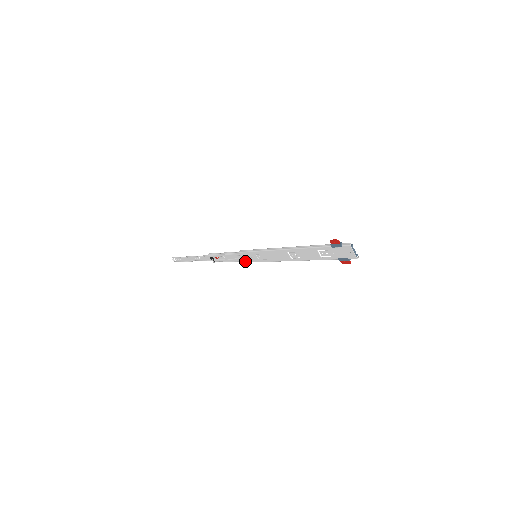
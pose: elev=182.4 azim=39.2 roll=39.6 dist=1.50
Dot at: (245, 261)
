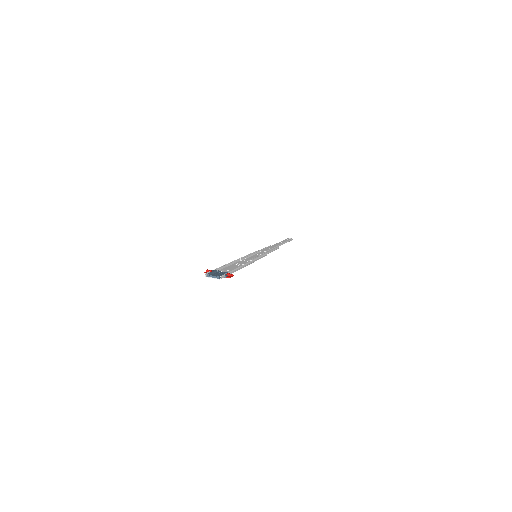
Dot at: occluded
